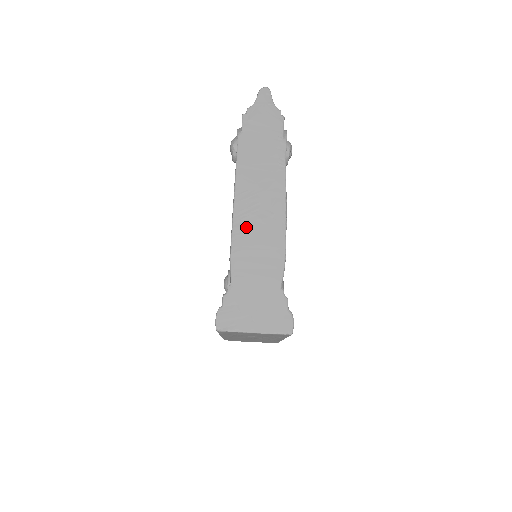
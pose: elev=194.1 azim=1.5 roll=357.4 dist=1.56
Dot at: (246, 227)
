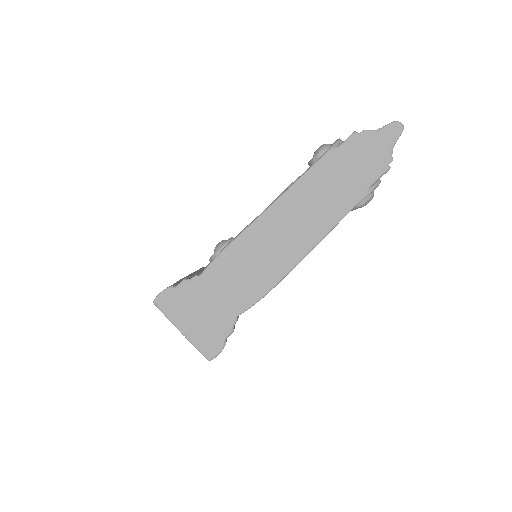
Dot at: (257, 240)
